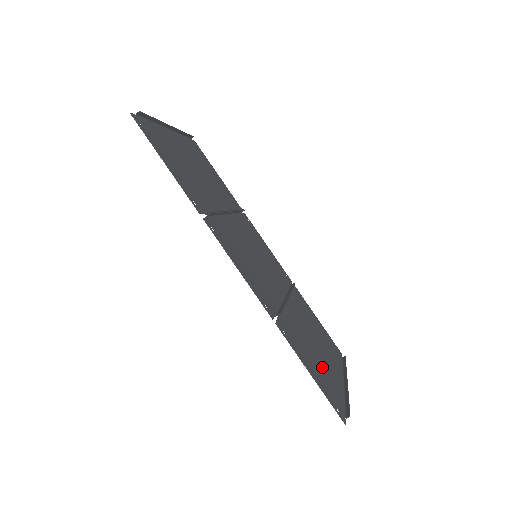
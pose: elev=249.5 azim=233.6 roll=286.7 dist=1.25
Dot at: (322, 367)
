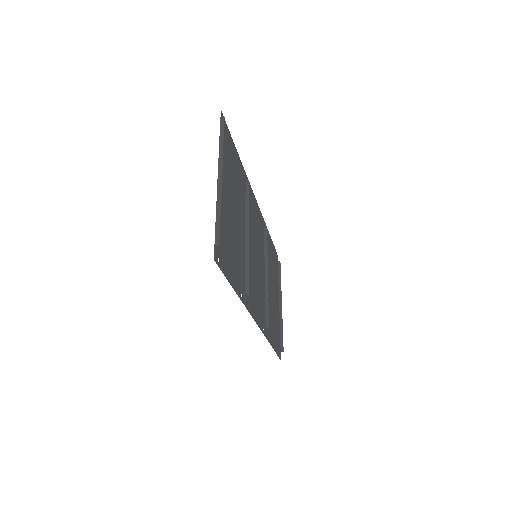
Dot at: (275, 320)
